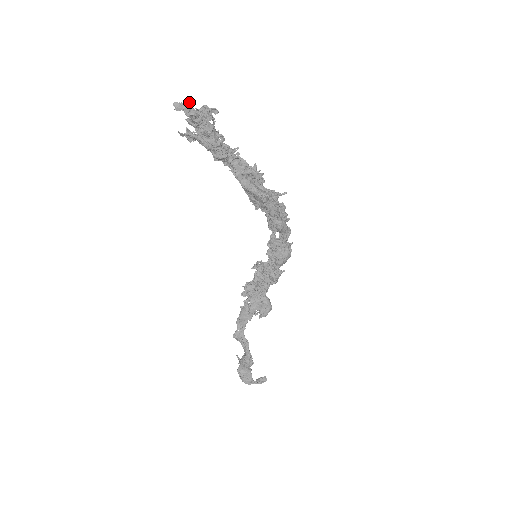
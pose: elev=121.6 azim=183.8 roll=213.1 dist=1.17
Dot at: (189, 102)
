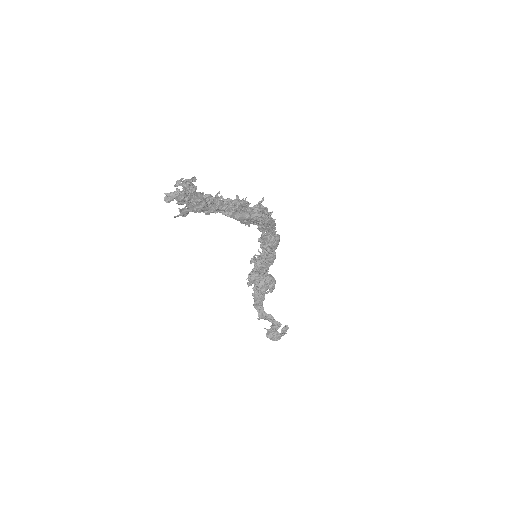
Dot at: (176, 189)
